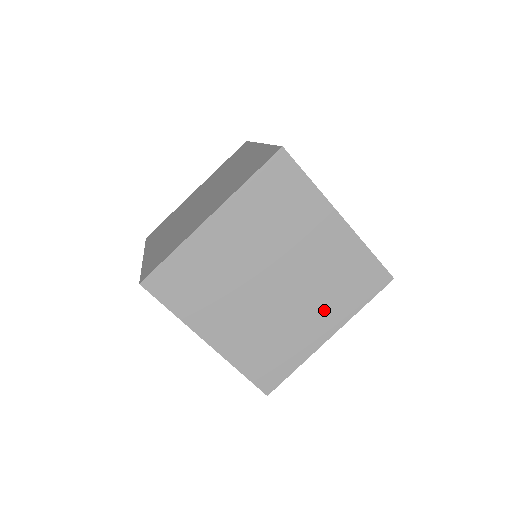
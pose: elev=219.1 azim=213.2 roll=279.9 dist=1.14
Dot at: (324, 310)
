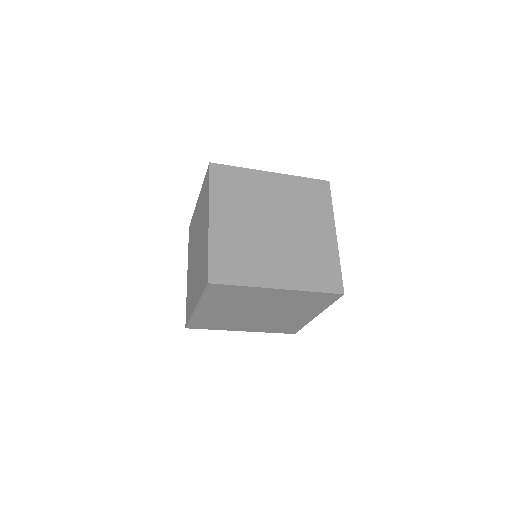
Dot at: (316, 222)
